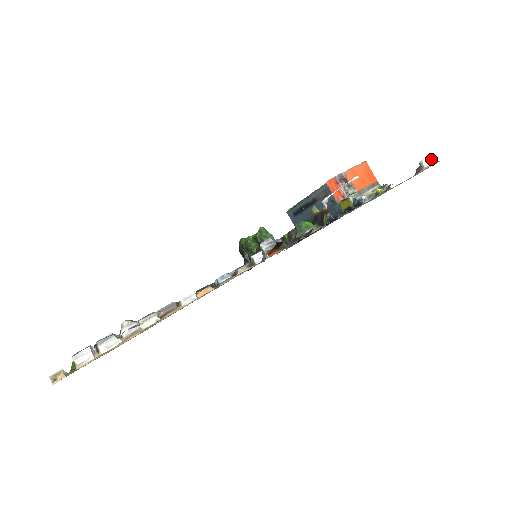
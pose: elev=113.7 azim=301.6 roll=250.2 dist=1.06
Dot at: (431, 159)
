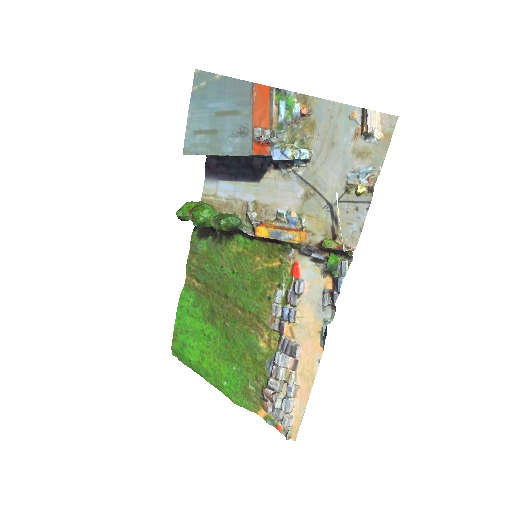
Dot at: (374, 119)
